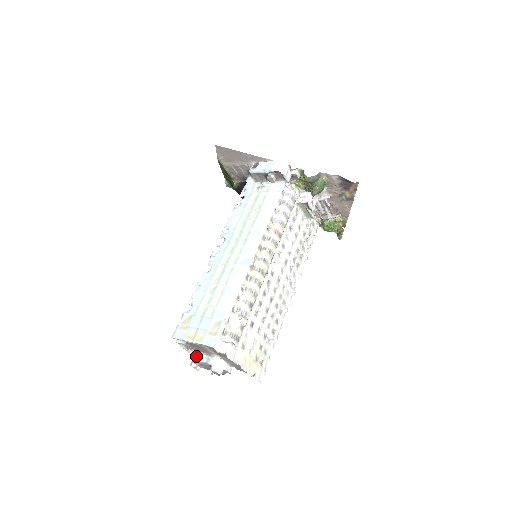
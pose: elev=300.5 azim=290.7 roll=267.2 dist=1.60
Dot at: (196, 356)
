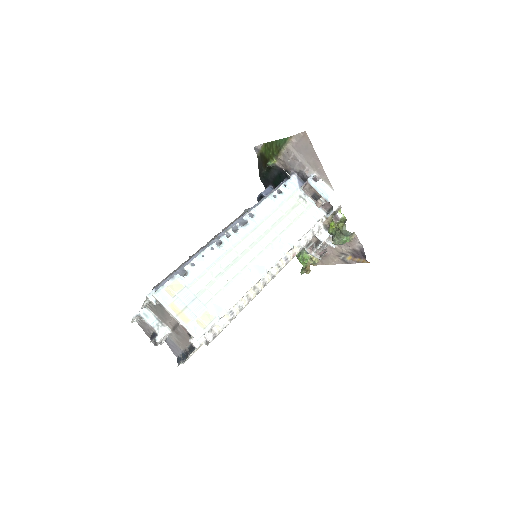
Dot at: (145, 312)
